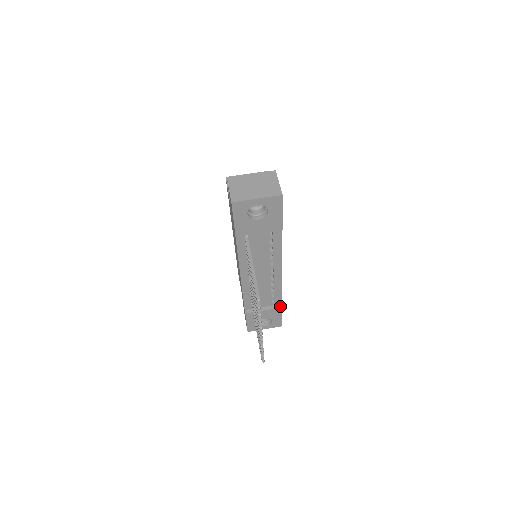
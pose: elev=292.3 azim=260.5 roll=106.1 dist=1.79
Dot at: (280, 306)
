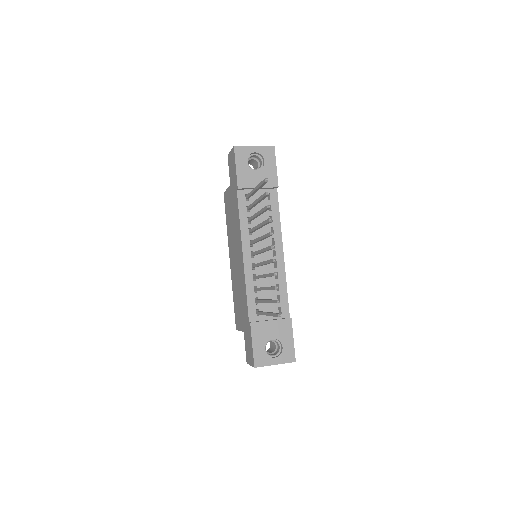
Dot at: (288, 318)
